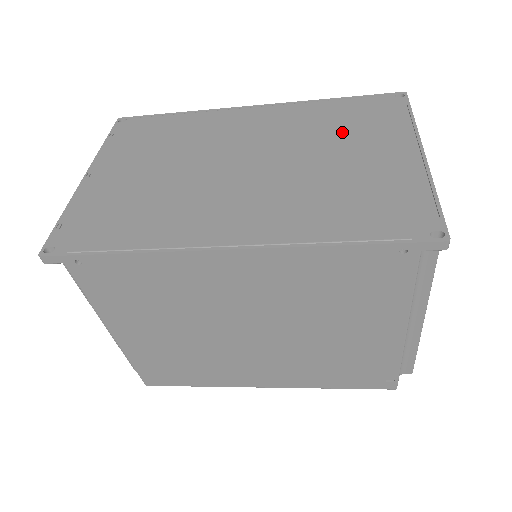
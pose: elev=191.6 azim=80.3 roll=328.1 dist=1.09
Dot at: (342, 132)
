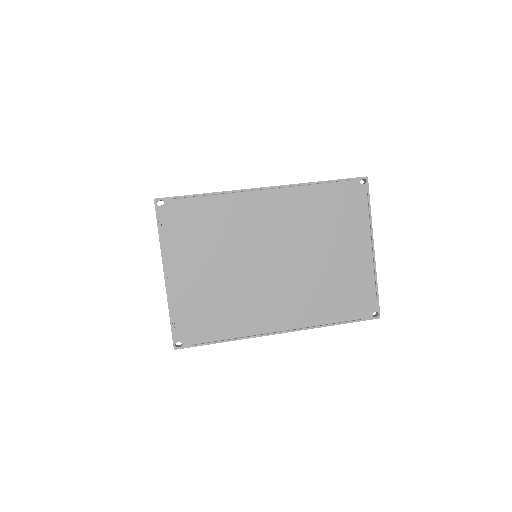
Dot at: (329, 227)
